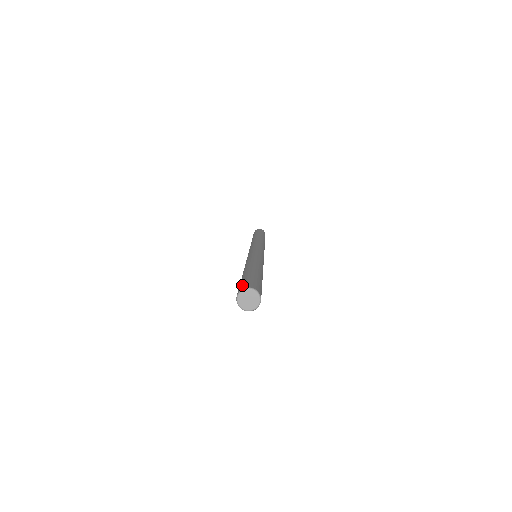
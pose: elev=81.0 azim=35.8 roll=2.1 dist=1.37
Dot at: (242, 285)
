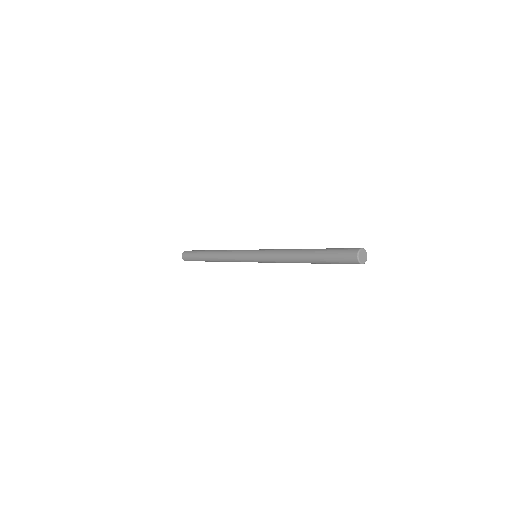
Dot at: (349, 251)
